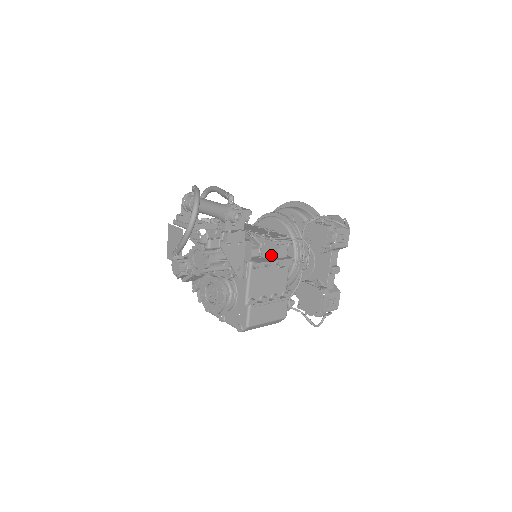
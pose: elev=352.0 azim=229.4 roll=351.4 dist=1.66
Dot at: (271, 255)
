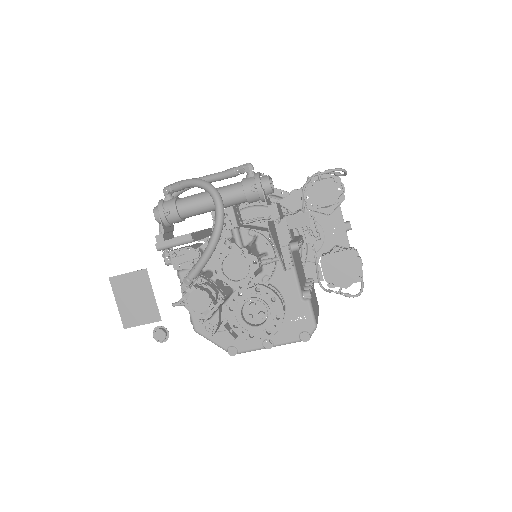
Dot at: (291, 235)
